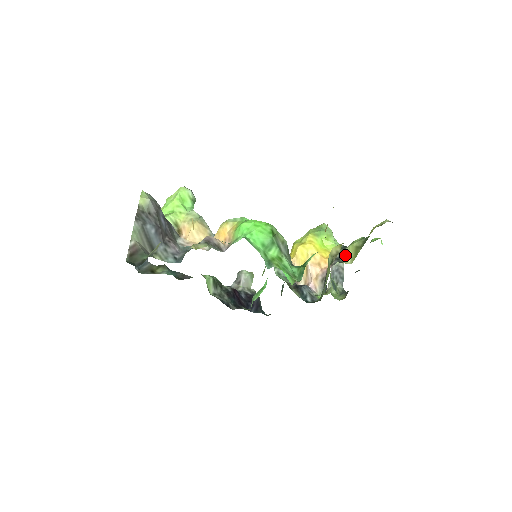
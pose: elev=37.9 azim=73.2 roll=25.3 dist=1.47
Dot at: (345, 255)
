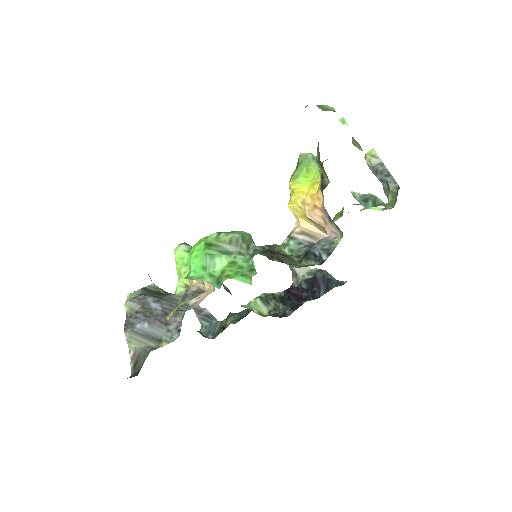
Dot at: (323, 176)
